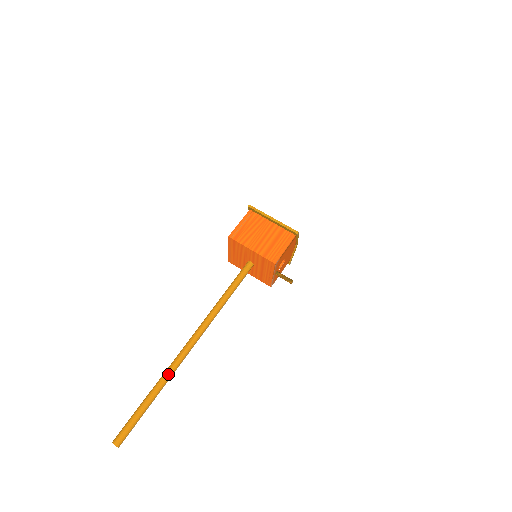
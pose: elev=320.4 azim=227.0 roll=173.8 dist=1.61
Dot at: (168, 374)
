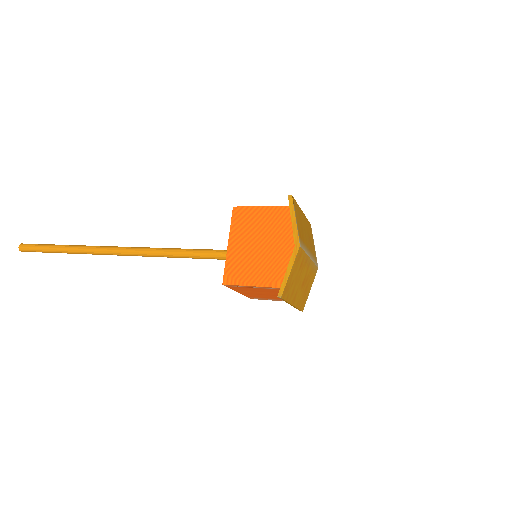
Dot at: occluded
